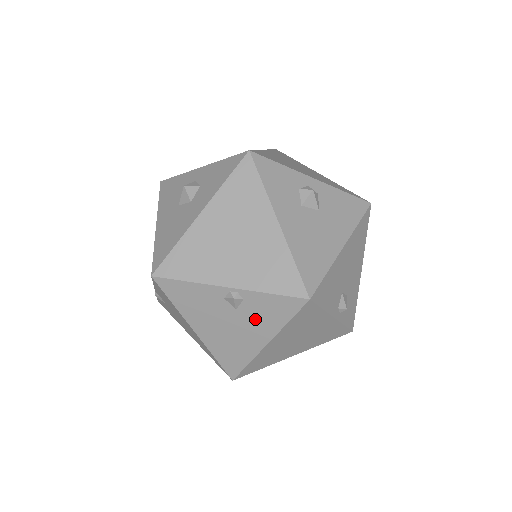
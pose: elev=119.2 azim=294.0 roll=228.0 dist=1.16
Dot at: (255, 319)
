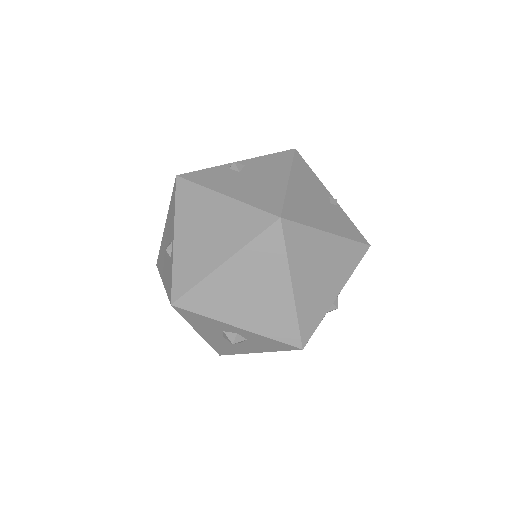
Dot at: occluded
